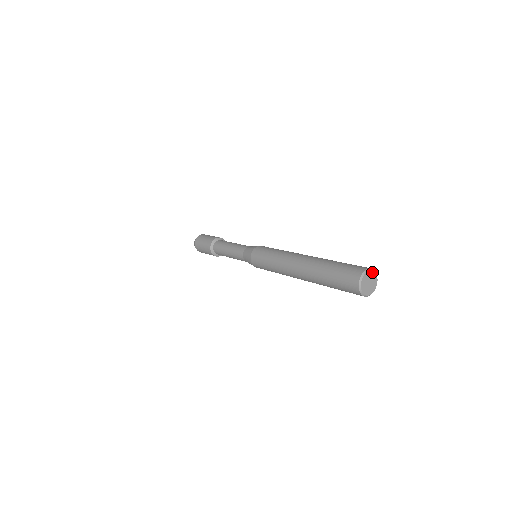
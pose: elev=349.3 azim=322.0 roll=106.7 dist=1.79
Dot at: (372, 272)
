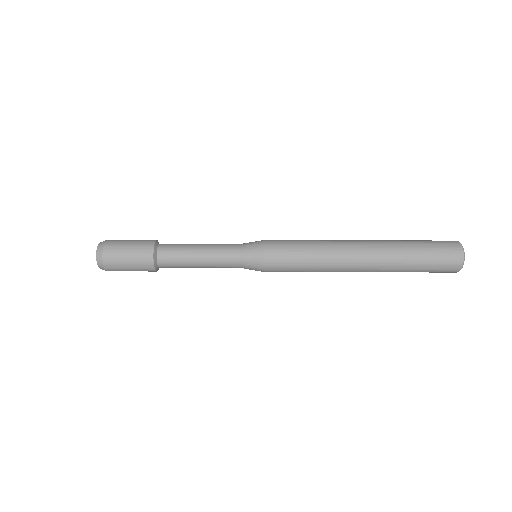
Dot at: occluded
